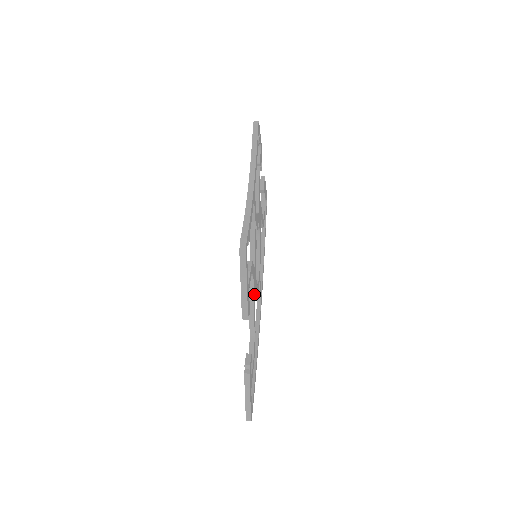
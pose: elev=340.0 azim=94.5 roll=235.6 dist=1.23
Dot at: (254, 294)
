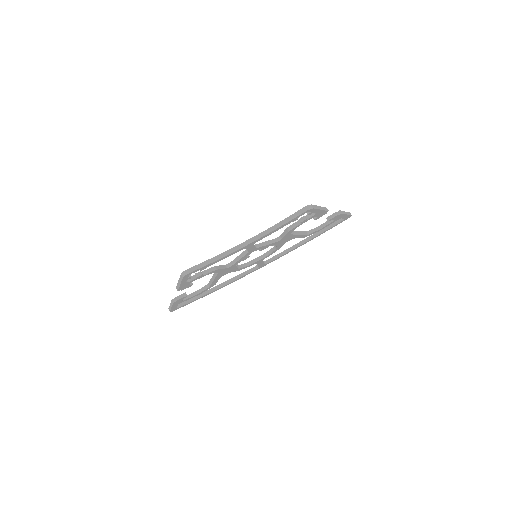
Dot at: (220, 275)
